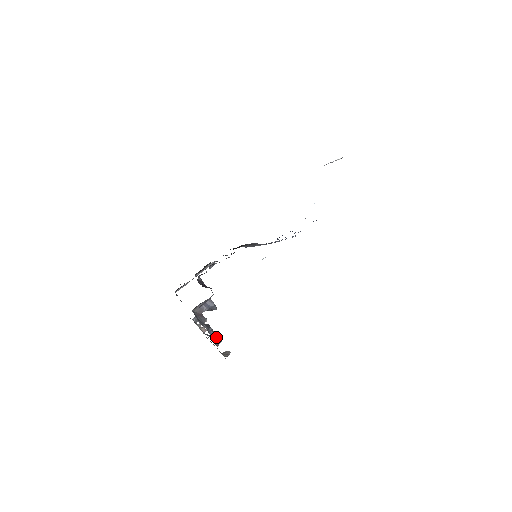
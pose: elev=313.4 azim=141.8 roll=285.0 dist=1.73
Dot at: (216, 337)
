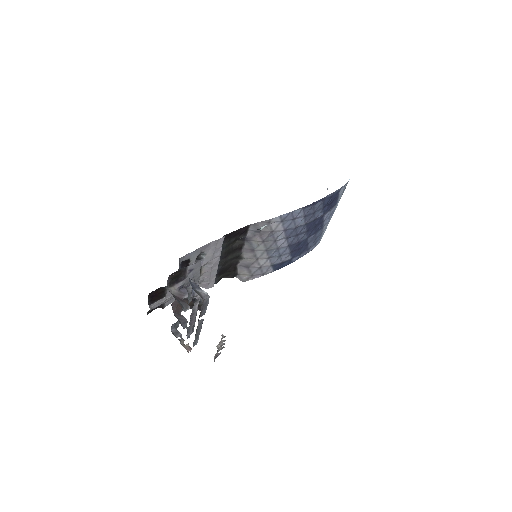
Dot at: (200, 289)
